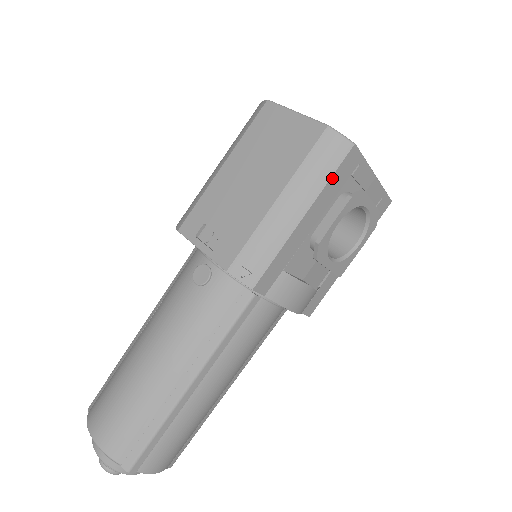
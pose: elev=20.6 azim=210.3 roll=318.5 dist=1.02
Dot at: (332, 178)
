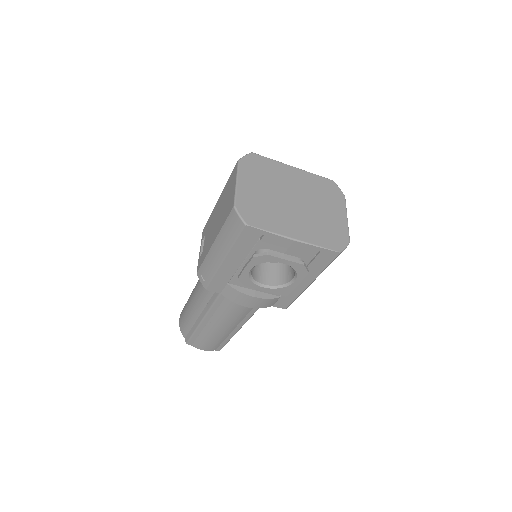
Dot at: (237, 242)
